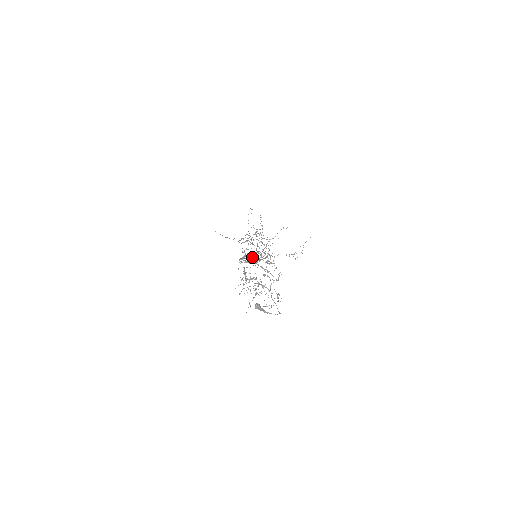
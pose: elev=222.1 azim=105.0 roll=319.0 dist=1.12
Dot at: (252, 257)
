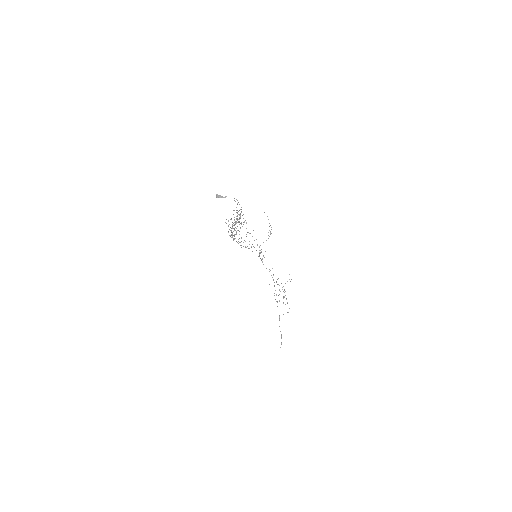
Dot at: occluded
